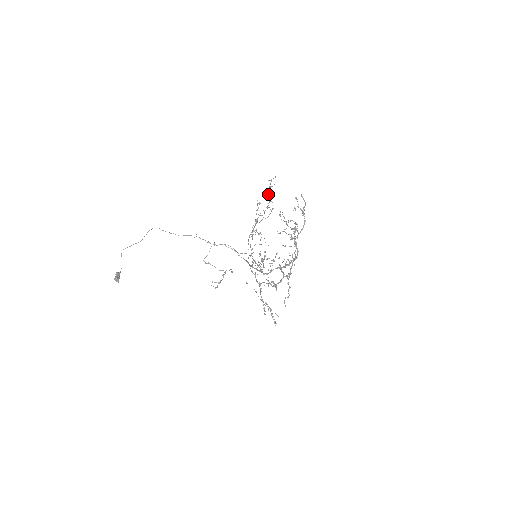
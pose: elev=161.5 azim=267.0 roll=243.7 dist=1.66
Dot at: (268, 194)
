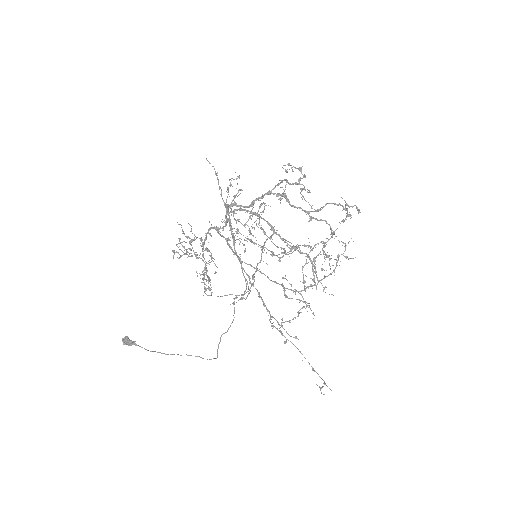
Dot at: (338, 260)
